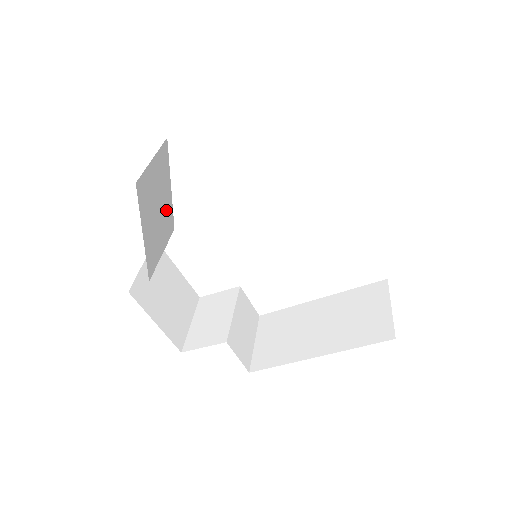
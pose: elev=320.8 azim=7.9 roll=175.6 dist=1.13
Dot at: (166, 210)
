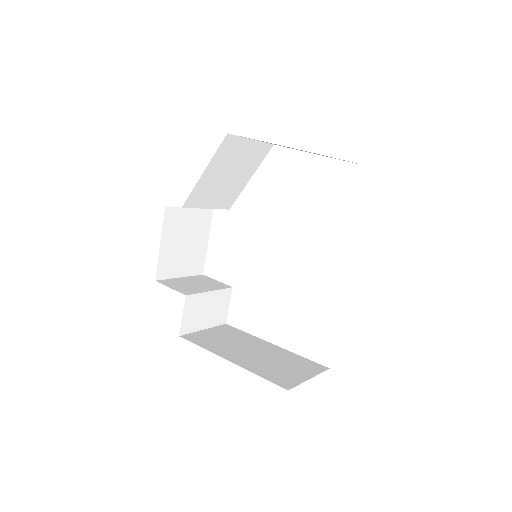
Dot at: (234, 186)
